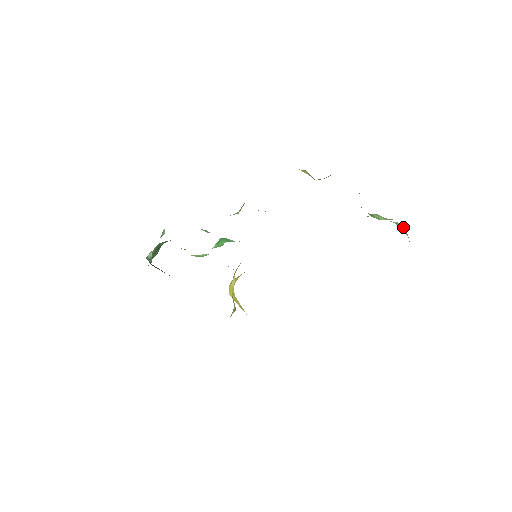
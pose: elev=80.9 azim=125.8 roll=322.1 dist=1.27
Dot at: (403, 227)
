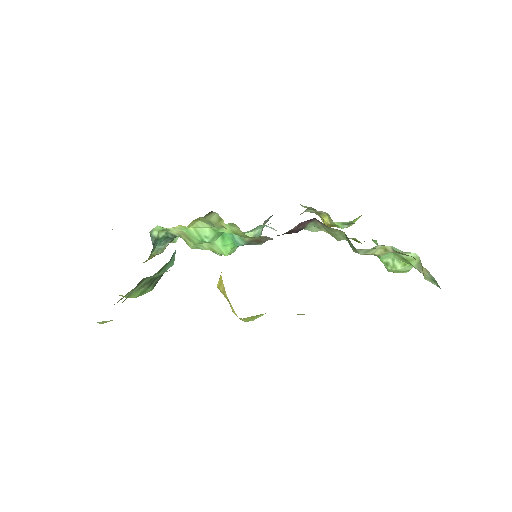
Dot at: (418, 261)
